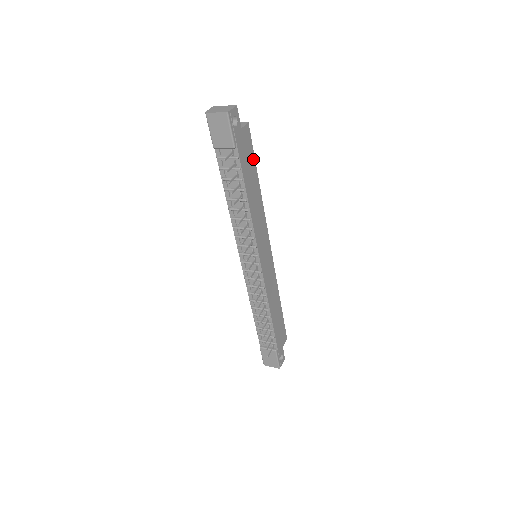
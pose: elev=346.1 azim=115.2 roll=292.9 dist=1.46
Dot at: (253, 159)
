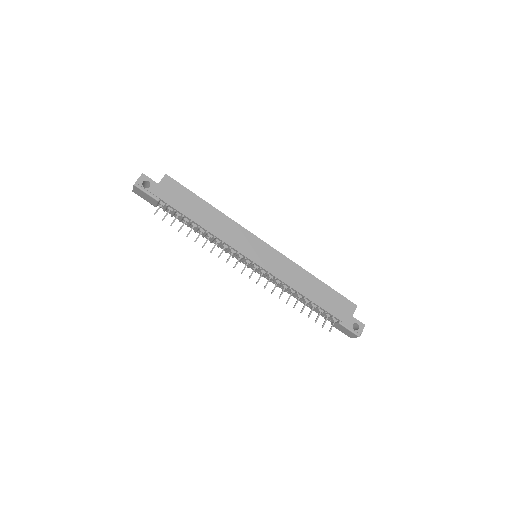
Dot at: (190, 194)
